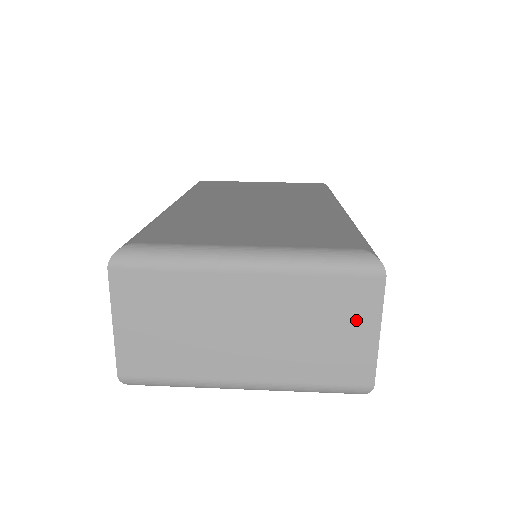
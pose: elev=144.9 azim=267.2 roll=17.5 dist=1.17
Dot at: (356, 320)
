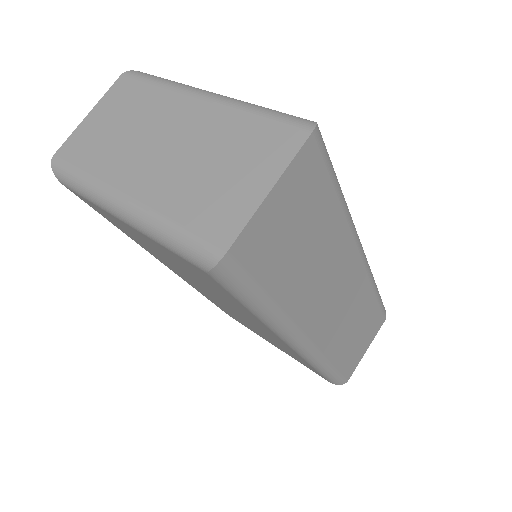
Dot at: (257, 168)
